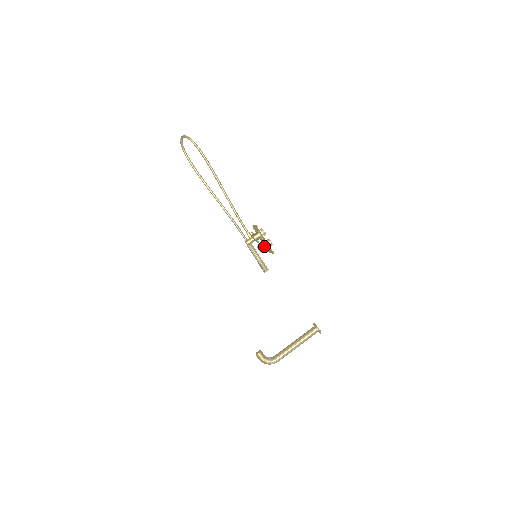
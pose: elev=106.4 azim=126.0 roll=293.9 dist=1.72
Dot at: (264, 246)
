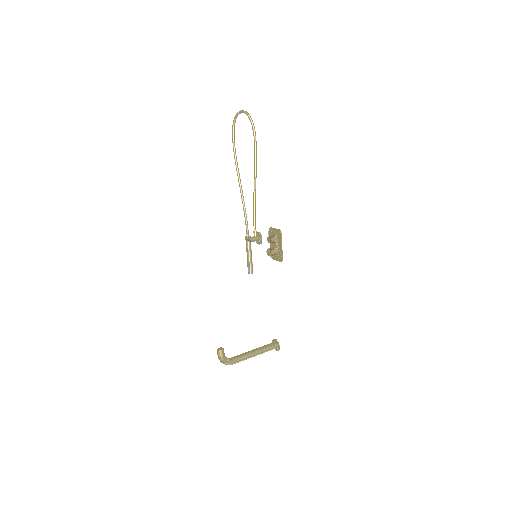
Dot at: (275, 251)
